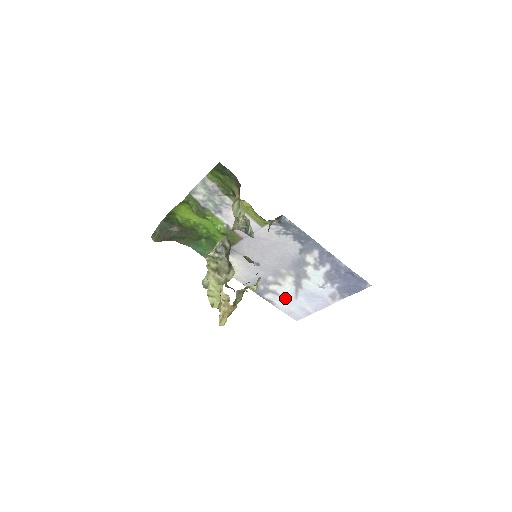
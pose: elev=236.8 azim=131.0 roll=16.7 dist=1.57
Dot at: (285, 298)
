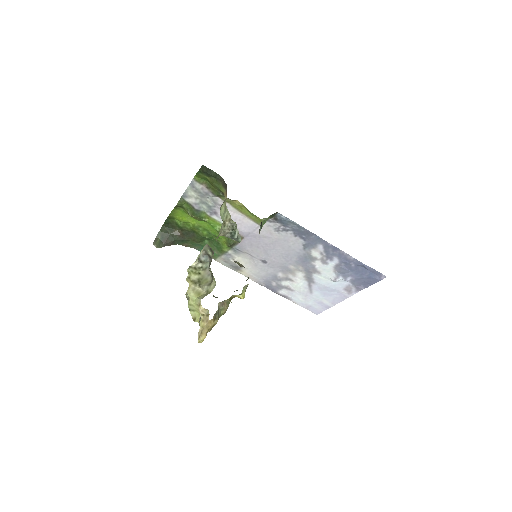
Dot at: (300, 293)
